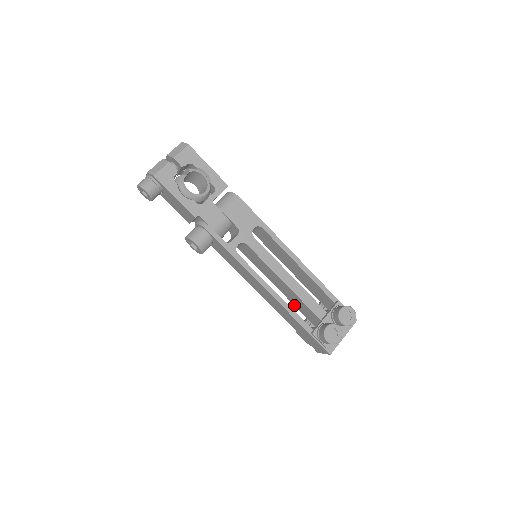
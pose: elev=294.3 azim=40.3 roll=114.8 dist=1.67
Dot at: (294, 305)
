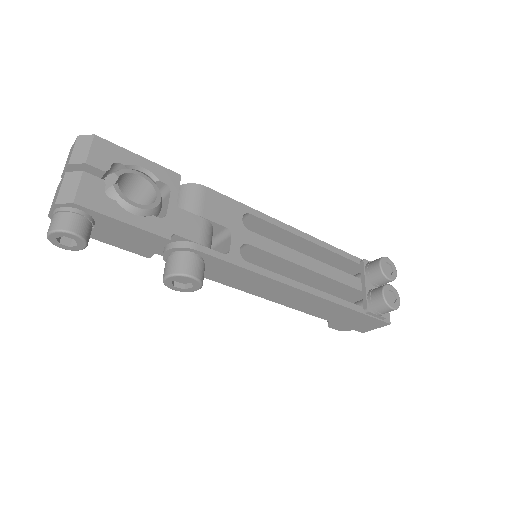
Dot at: occluded
